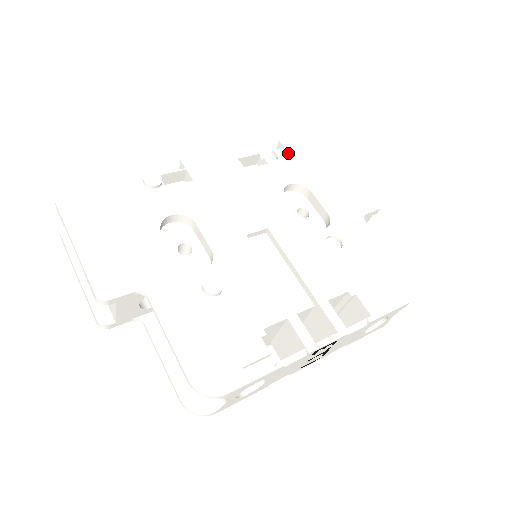
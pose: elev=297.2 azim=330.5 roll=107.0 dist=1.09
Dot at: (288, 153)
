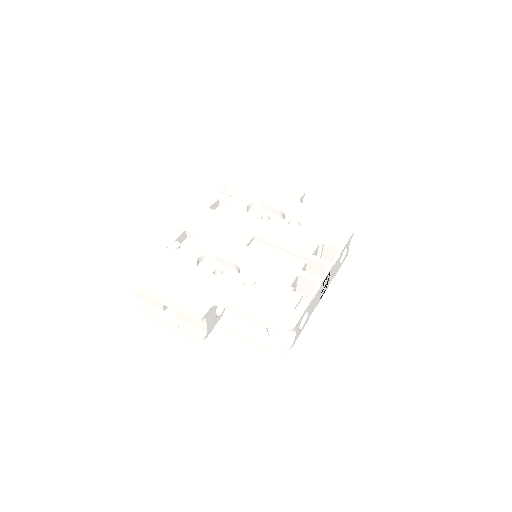
Dot at: (234, 189)
